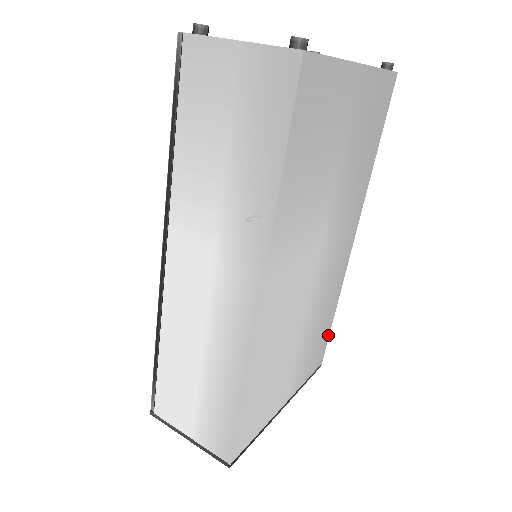
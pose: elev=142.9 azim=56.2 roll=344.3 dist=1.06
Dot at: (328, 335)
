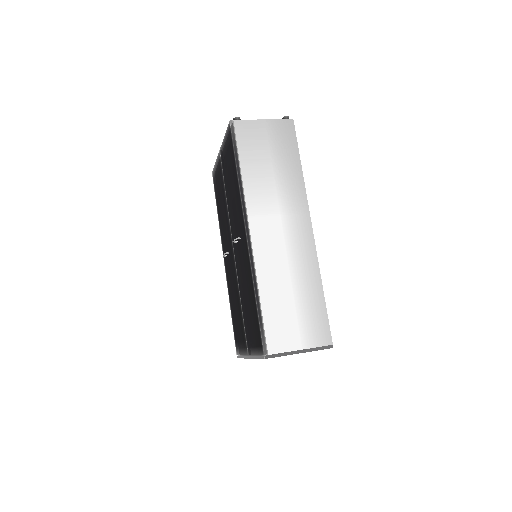
Dot at: occluded
